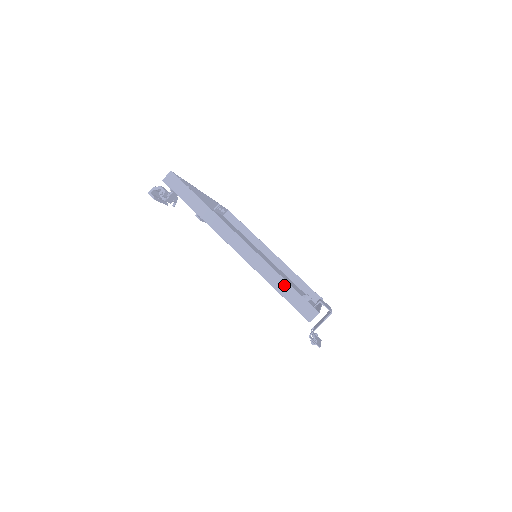
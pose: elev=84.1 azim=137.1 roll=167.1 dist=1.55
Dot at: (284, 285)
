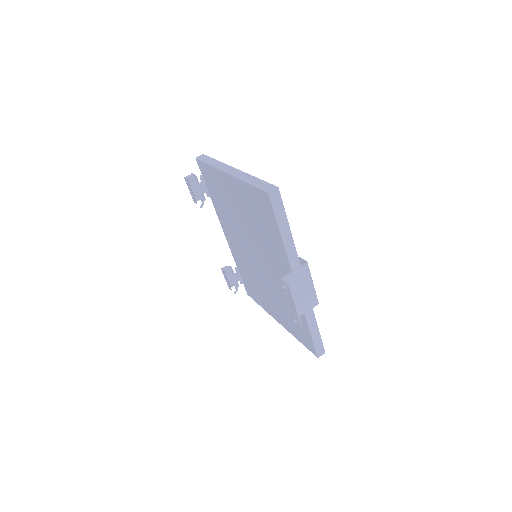
Dot at: (256, 180)
